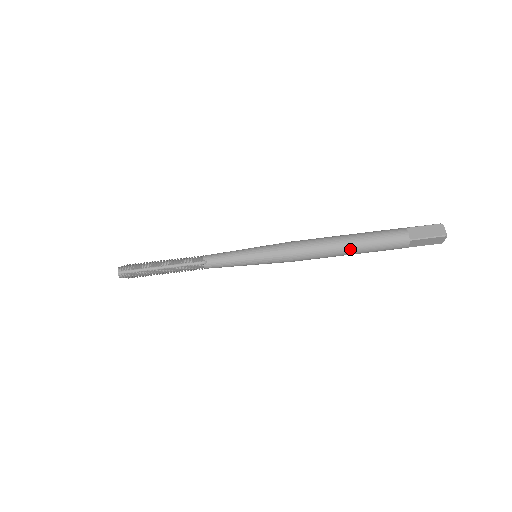
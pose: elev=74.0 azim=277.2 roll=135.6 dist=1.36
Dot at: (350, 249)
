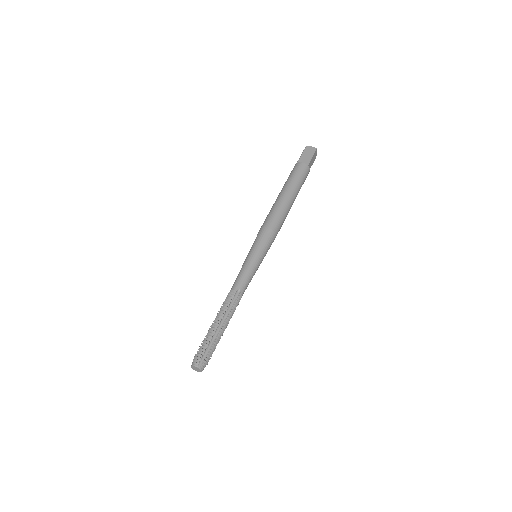
Dot at: (292, 197)
